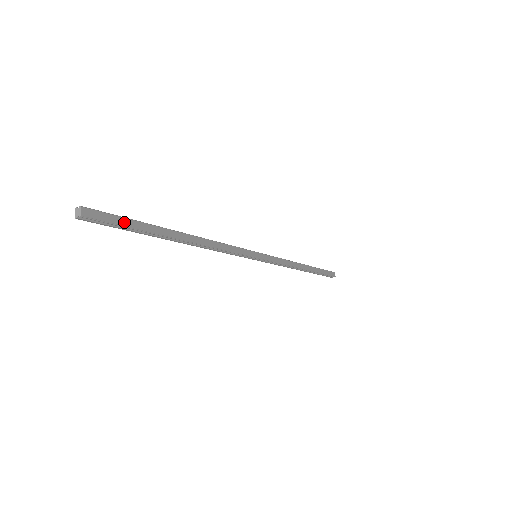
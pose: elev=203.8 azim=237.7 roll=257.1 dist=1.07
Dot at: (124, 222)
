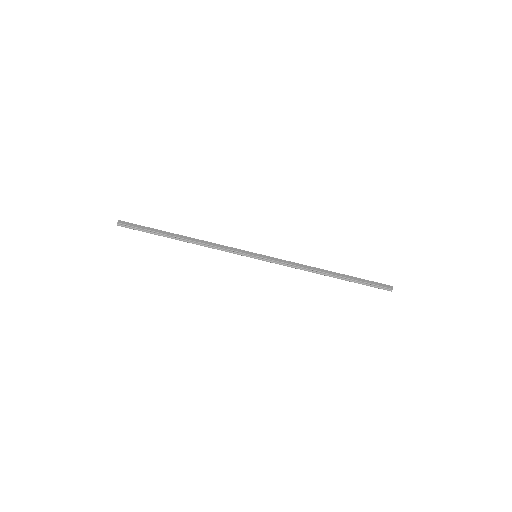
Dot at: (140, 227)
